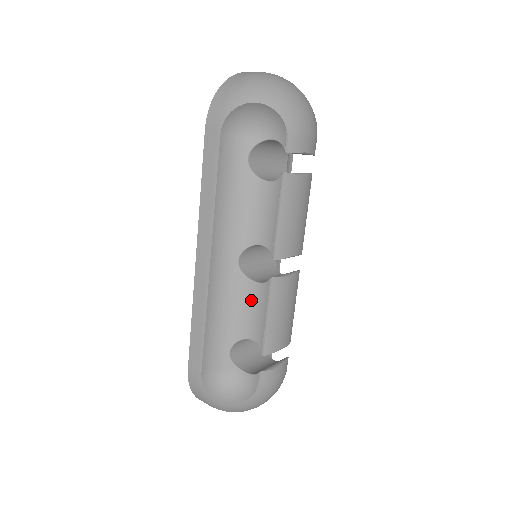
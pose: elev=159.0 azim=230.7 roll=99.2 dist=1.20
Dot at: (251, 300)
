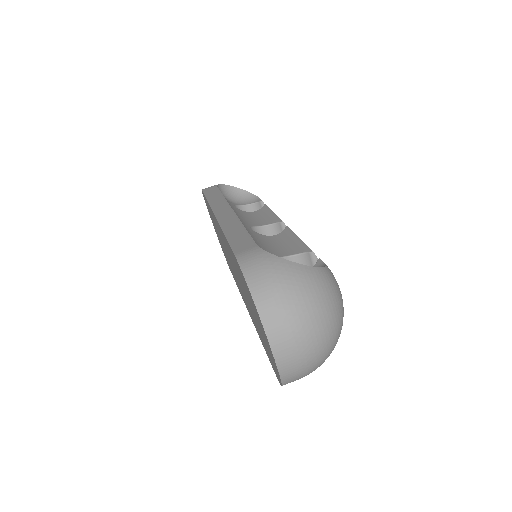
Dot at: occluded
